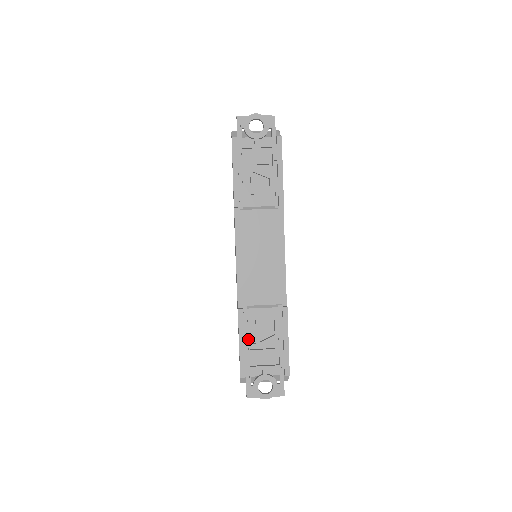
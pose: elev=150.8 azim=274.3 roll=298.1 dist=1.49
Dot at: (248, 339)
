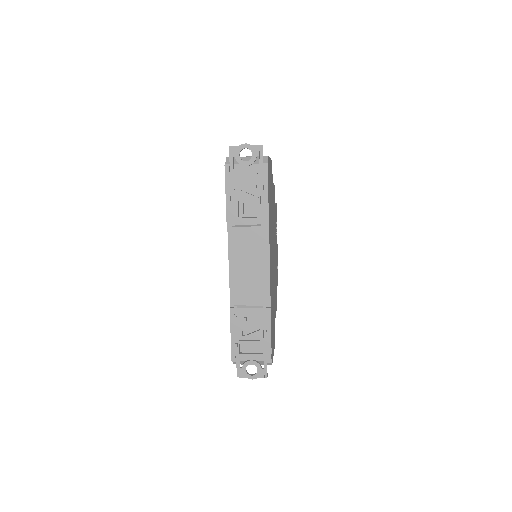
Dot at: (238, 332)
